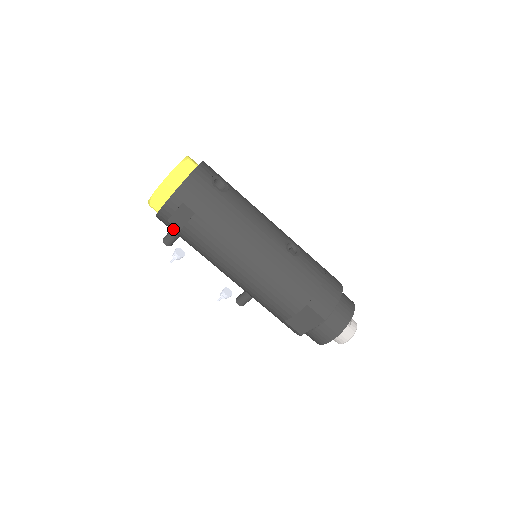
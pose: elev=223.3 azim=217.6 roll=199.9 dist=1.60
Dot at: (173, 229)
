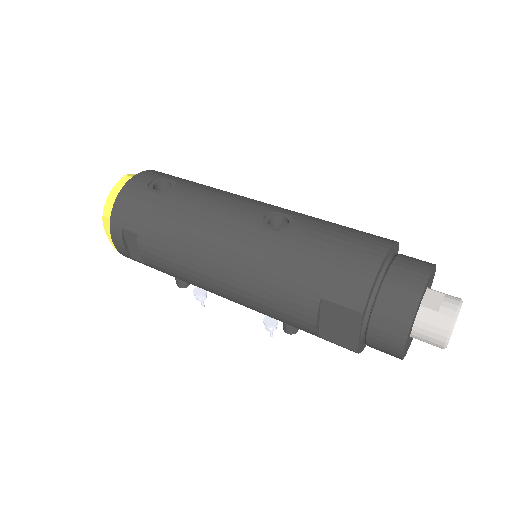
Dot at: occluded
